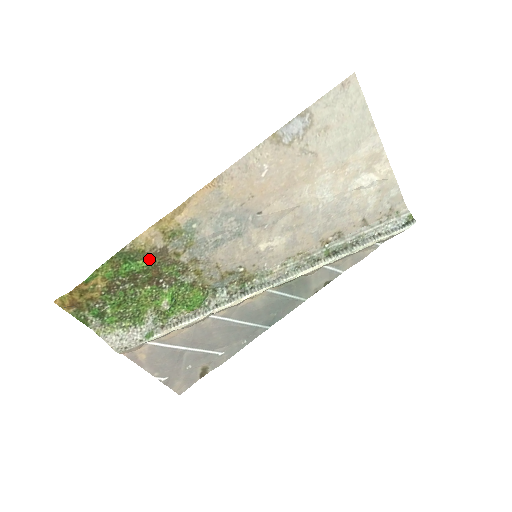
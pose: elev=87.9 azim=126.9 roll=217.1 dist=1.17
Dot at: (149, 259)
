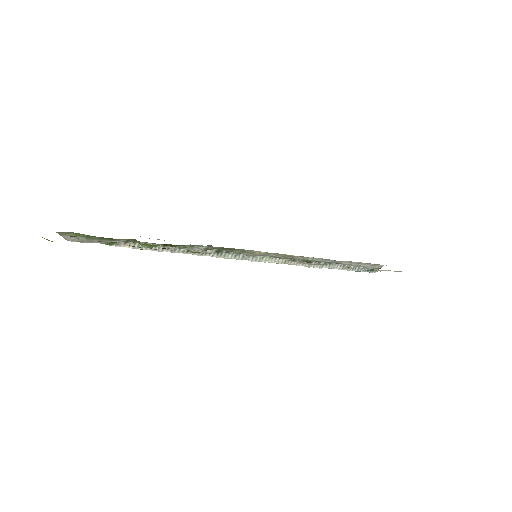
Dot at: occluded
